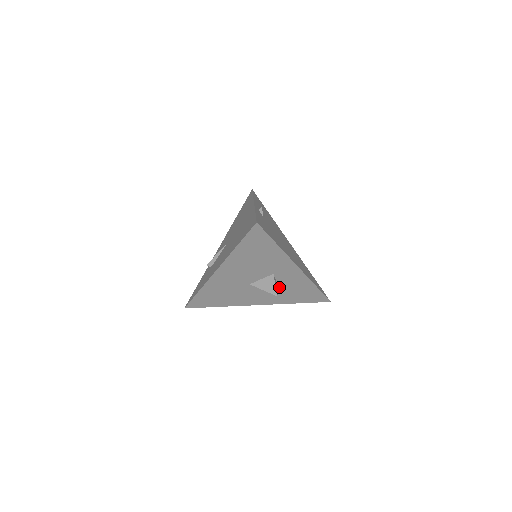
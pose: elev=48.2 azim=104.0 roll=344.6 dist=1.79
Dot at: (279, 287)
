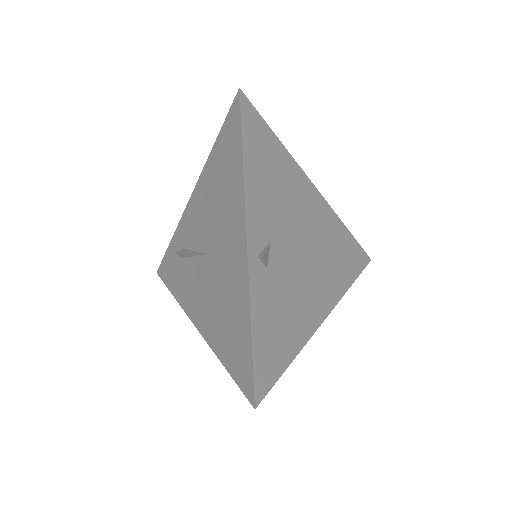
Dot at: occluded
